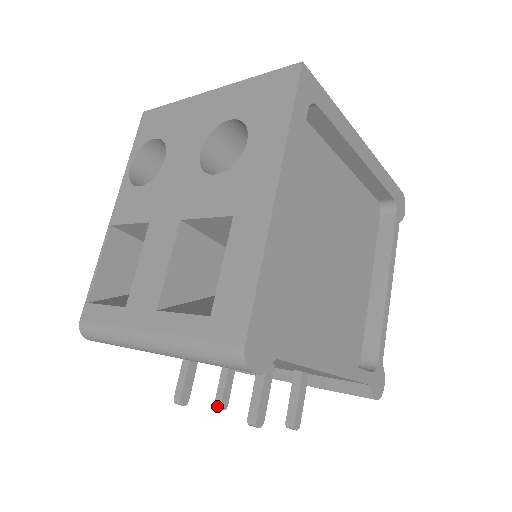
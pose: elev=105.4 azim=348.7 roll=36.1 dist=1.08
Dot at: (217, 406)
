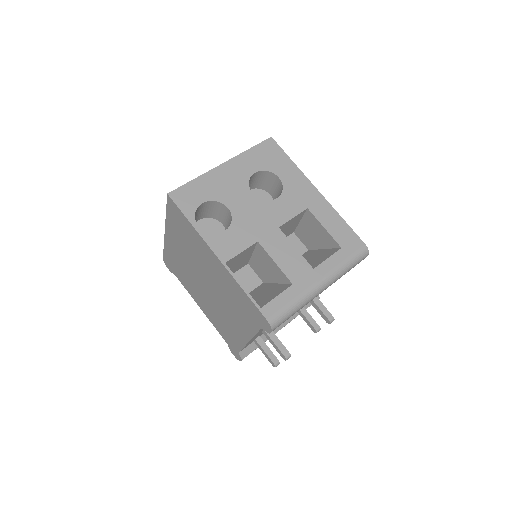
Dot at: (277, 364)
